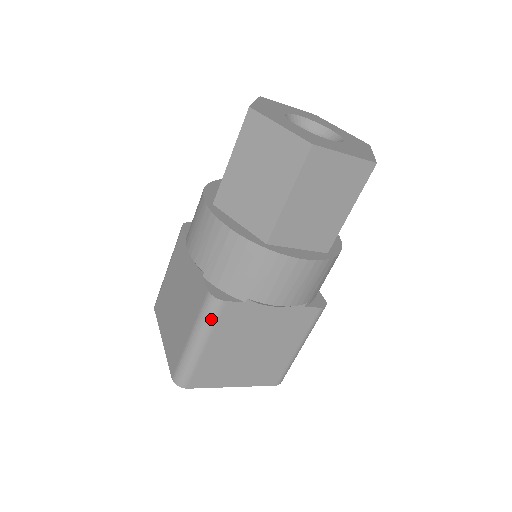
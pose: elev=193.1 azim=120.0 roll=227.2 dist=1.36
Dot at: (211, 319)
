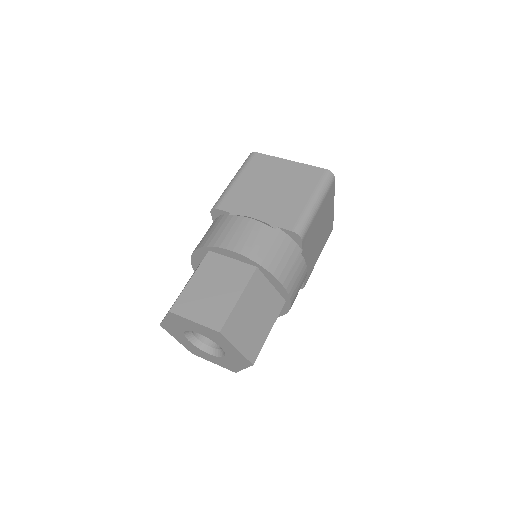
Dot at: occluded
